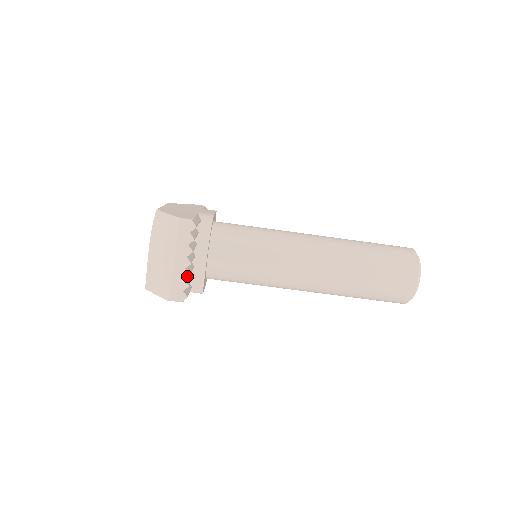
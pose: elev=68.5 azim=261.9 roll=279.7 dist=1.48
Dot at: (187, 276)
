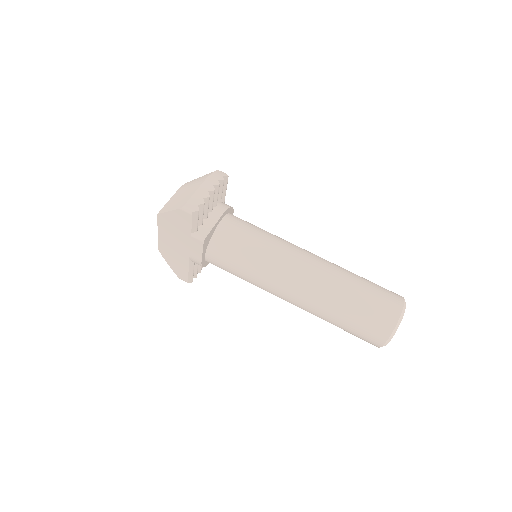
Dot at: (207, 197)
